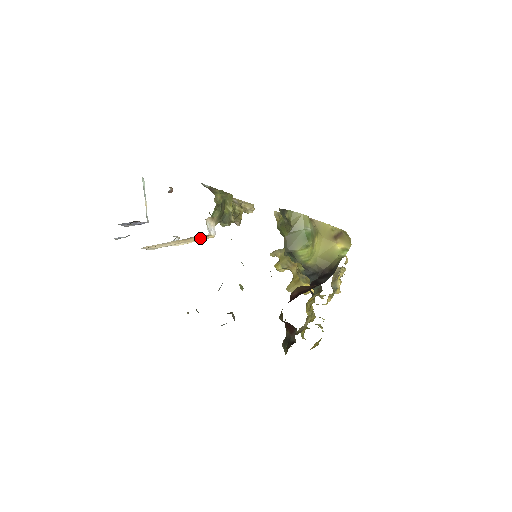
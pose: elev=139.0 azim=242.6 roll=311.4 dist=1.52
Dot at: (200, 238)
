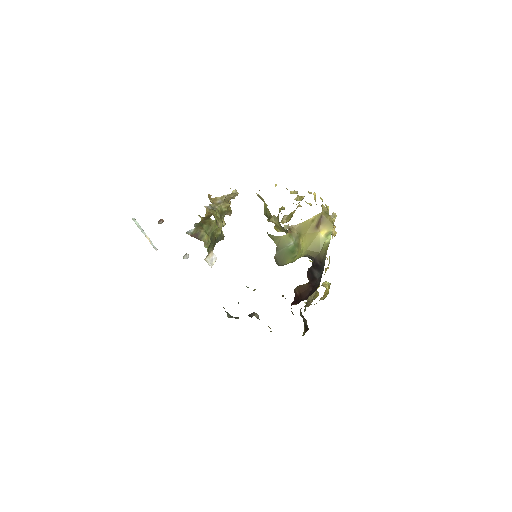
Dot at: occluded
